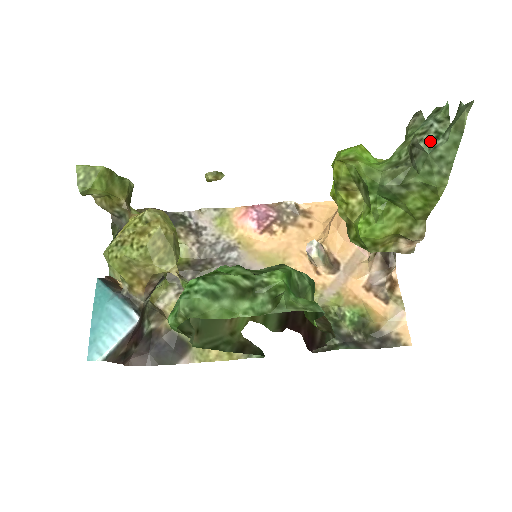
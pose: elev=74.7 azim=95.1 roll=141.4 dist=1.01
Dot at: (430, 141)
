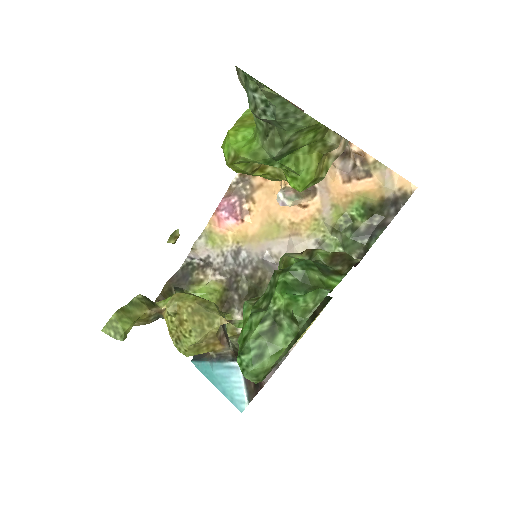
Dot at: (266, 111)
